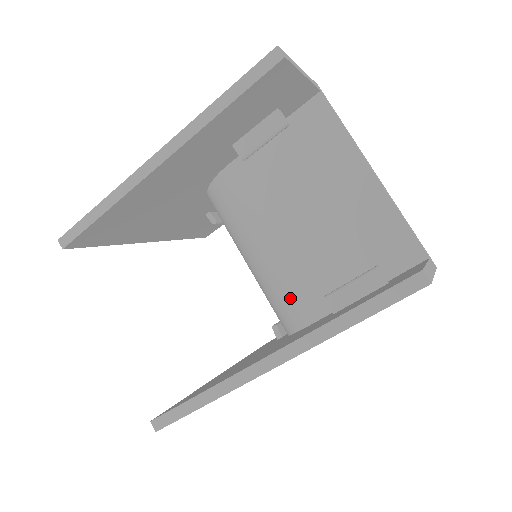
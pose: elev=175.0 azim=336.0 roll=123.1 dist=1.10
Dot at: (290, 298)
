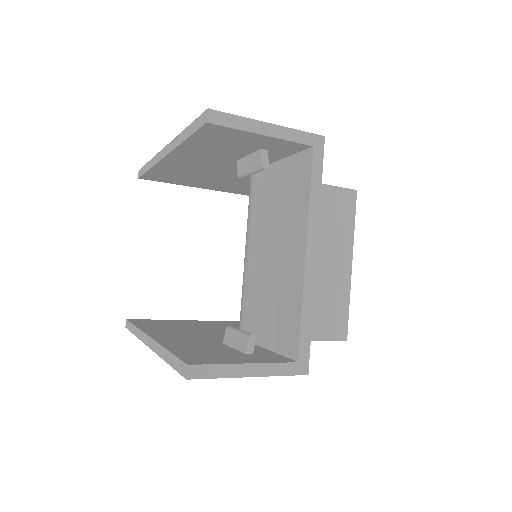
Dot at: (241, 307)
